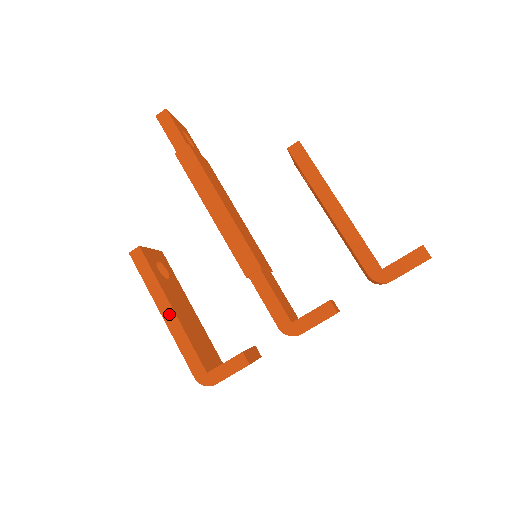
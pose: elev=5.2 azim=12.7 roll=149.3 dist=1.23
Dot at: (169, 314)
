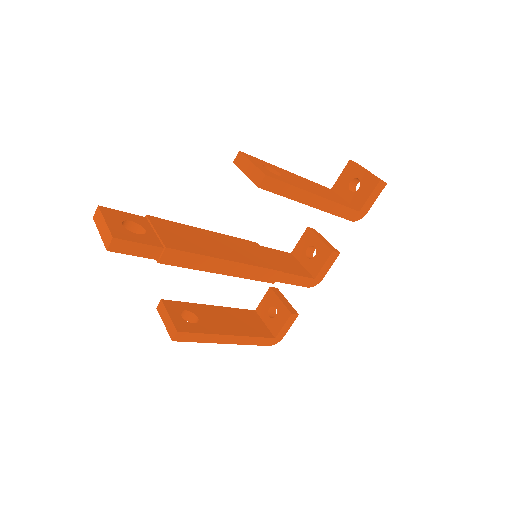
Dot at: (231, 339)
